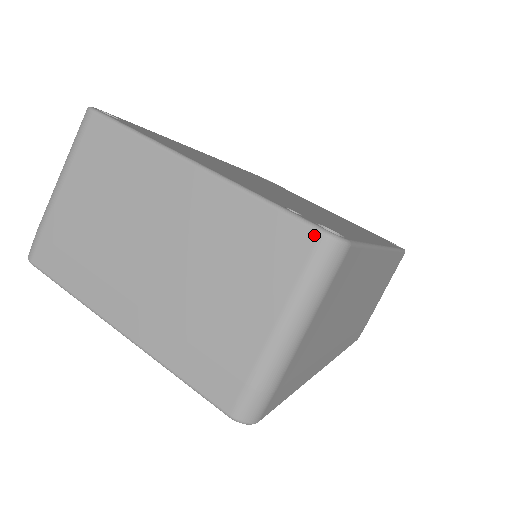
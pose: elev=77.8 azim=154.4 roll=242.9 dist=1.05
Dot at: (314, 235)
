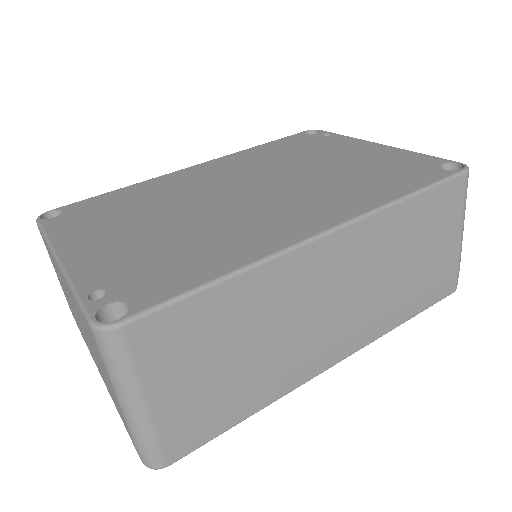
Dot at: (89, 327)
